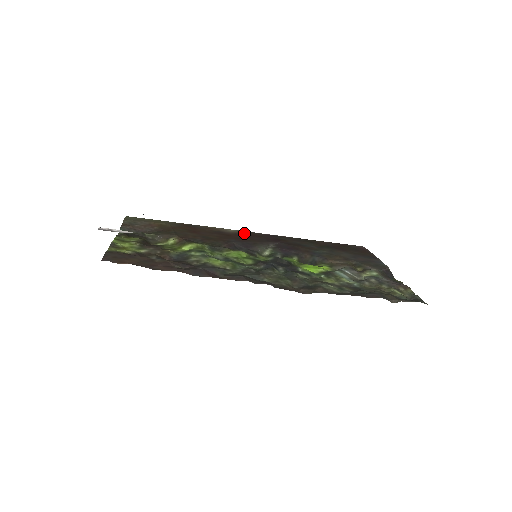
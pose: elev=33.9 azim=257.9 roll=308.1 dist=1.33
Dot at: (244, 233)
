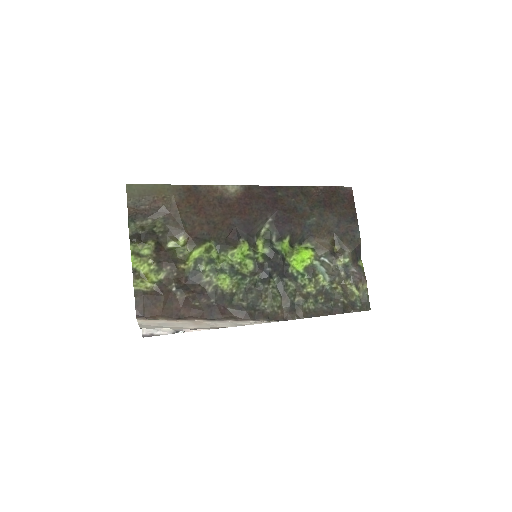
Dot at: (245, 194)
